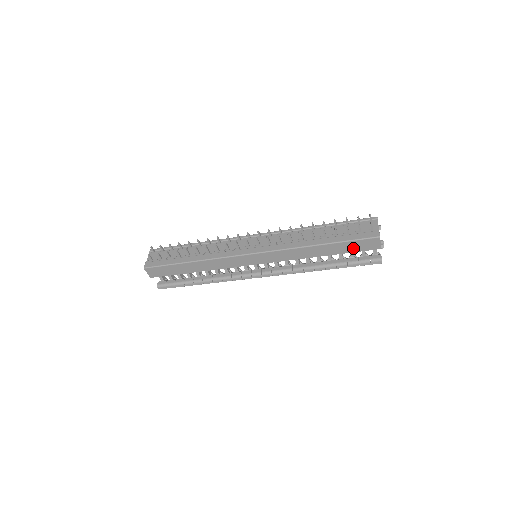
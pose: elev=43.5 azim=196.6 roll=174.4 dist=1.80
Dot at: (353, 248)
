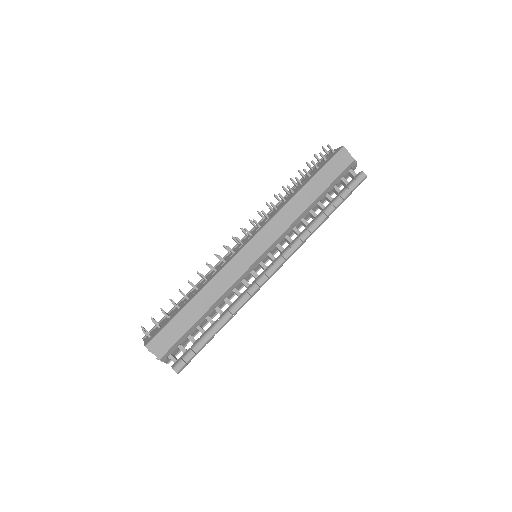
Dot at: (332, 174)
